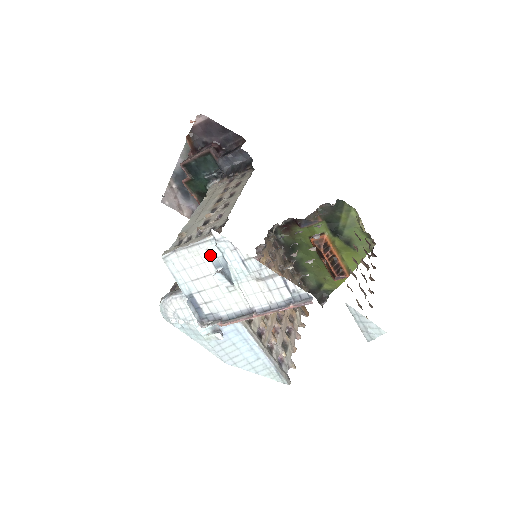
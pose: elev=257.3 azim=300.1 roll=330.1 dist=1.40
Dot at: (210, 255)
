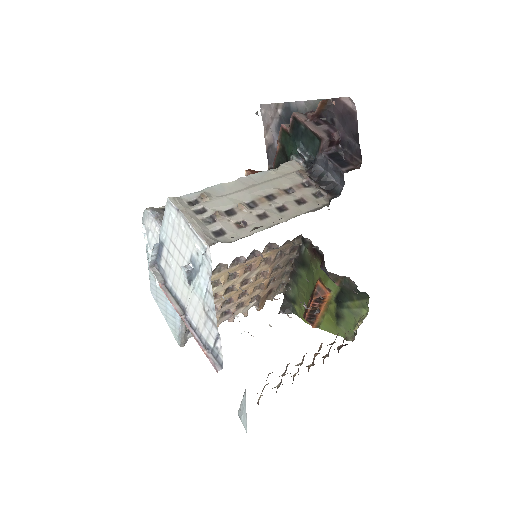
Dot at: (195, 250)
